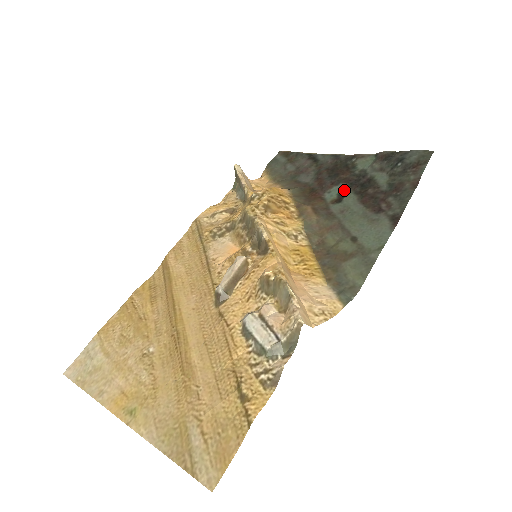
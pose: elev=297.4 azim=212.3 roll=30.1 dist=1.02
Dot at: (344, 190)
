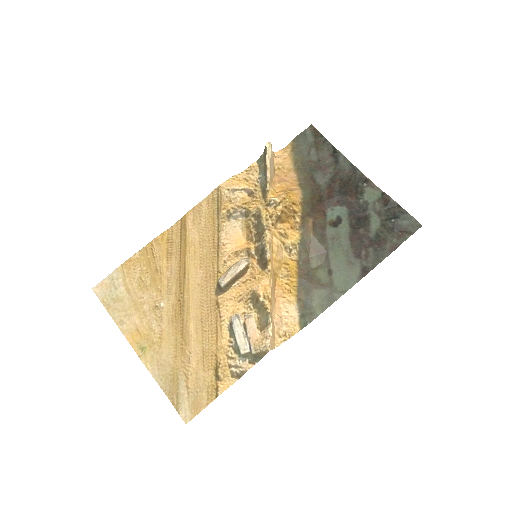
Dot at: (344, 215)
